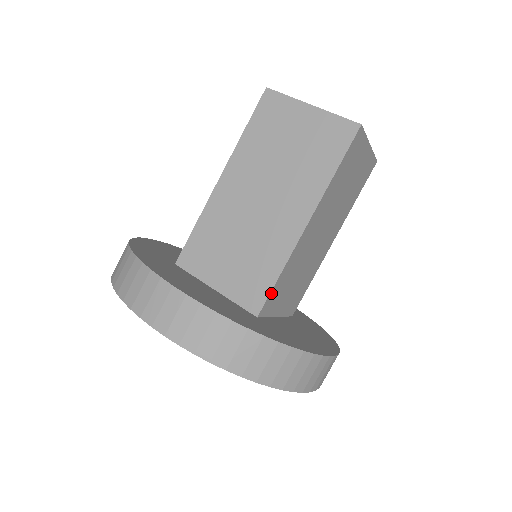
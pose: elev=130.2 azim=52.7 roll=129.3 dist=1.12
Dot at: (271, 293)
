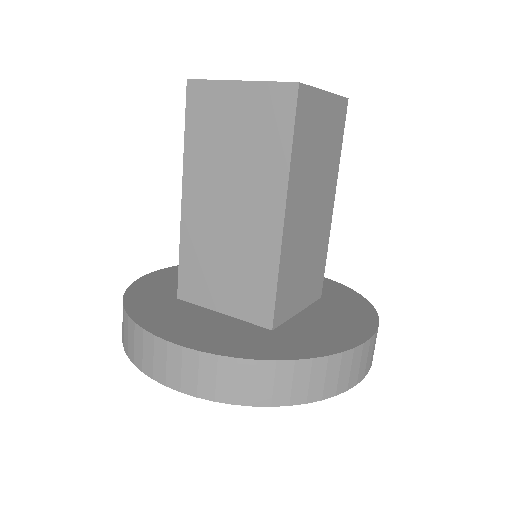
Dot at: (276, 301)
